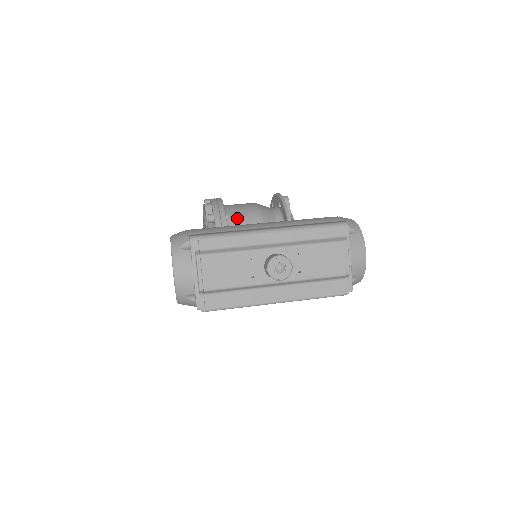
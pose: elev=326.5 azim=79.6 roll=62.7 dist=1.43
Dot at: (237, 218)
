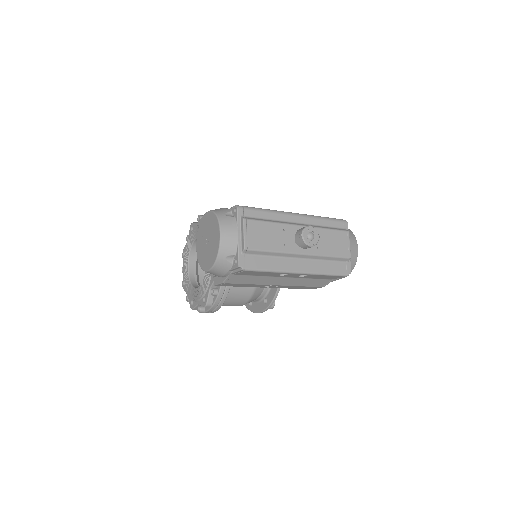
Dot at: occluded
